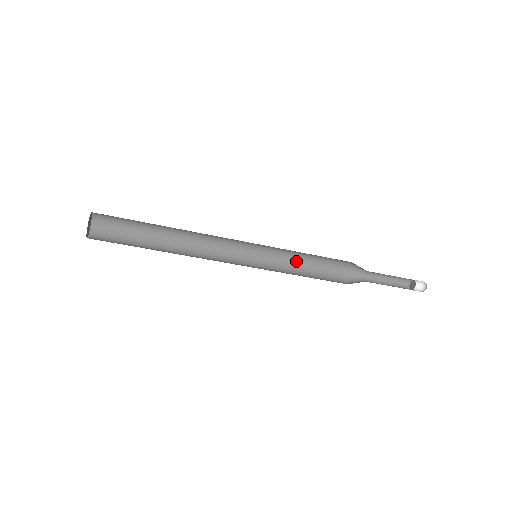
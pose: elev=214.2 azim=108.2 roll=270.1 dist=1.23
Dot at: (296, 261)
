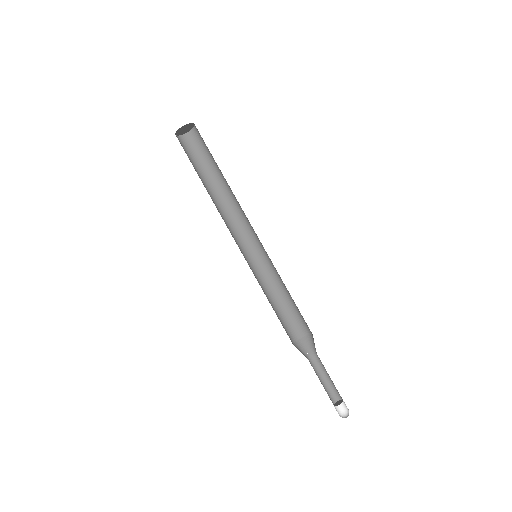
Dot at: (268, 299)
